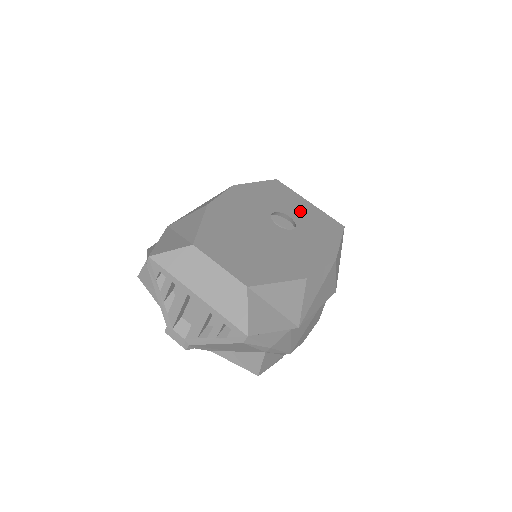
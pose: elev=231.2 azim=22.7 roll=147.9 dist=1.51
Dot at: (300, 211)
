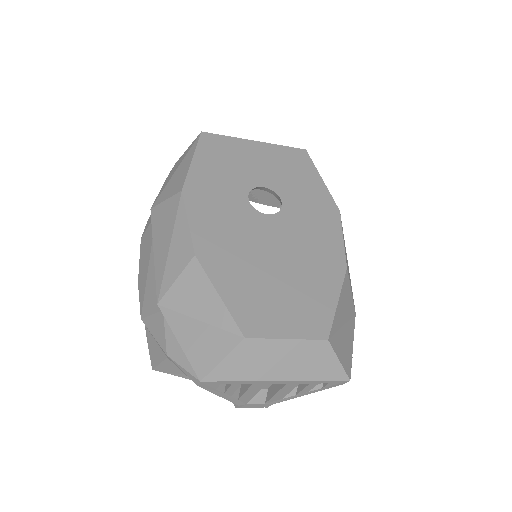
Dot at: (262, 167)
